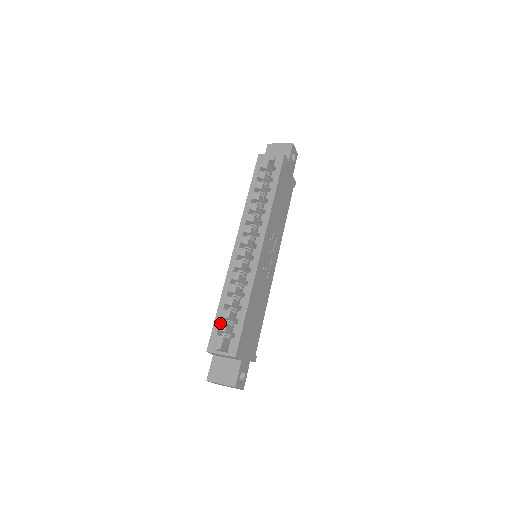
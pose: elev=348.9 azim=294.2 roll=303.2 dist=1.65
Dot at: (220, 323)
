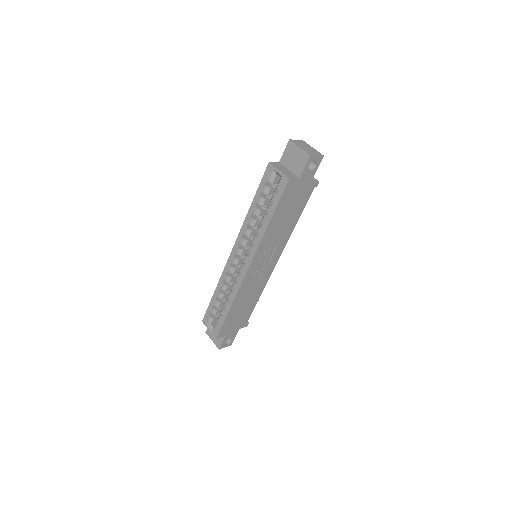
Dot at: (212, 308)
